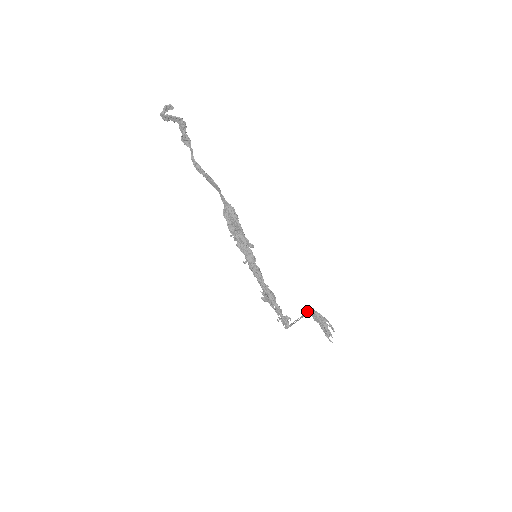
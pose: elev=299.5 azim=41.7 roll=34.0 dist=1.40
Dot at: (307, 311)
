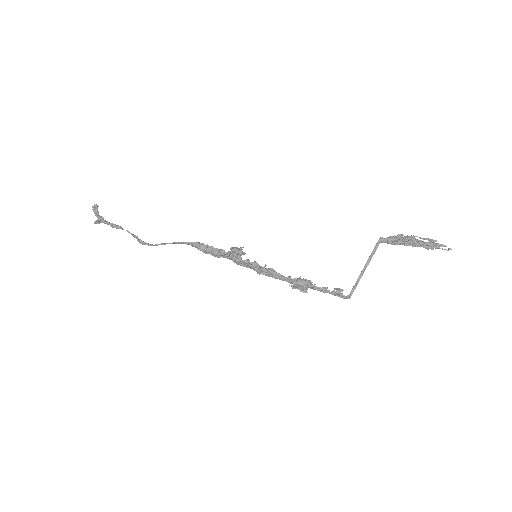
Dot at: (378, 244)
